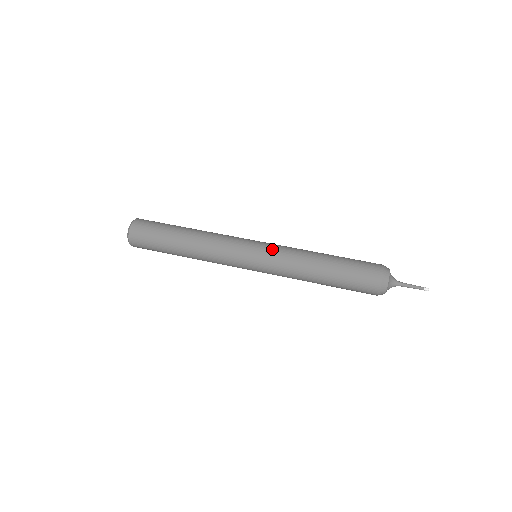
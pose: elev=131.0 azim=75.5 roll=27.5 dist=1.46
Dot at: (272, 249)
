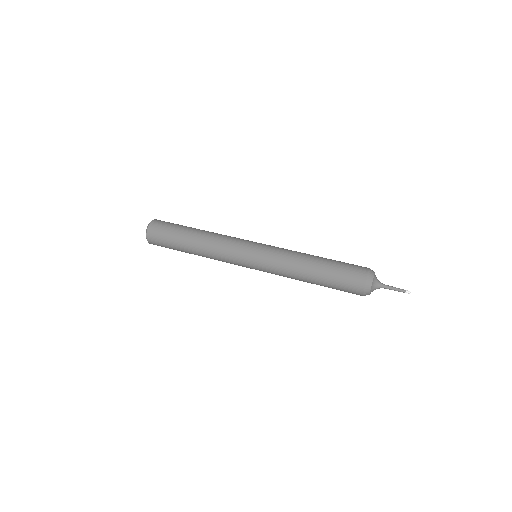
Dot at: (270, 248)
